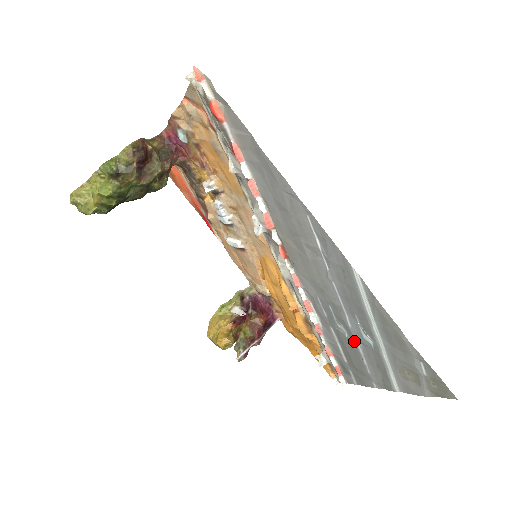
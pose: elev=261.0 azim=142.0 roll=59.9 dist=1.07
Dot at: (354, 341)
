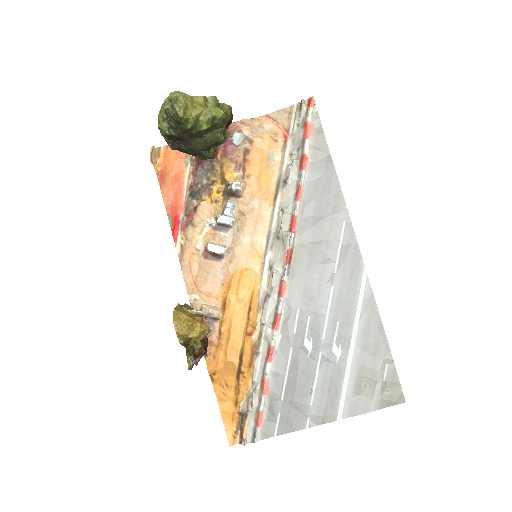
Dot at: (316, 359)
